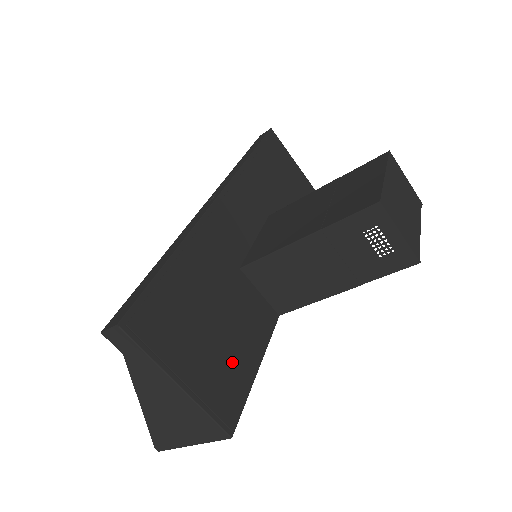
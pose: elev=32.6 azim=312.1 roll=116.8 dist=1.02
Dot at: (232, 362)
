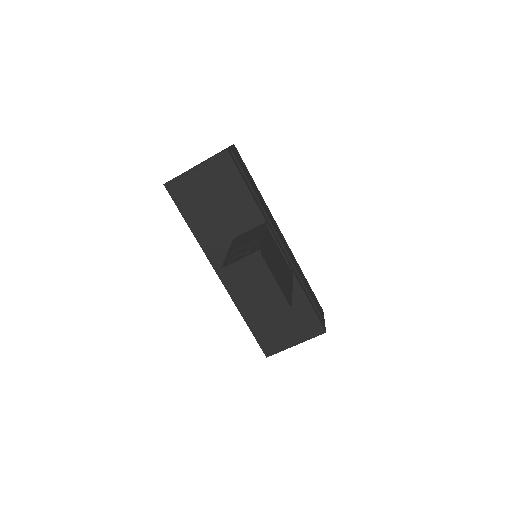
Dot at: (300, 316)
